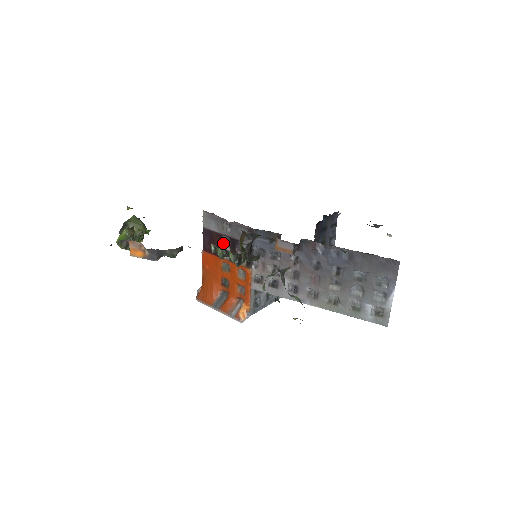
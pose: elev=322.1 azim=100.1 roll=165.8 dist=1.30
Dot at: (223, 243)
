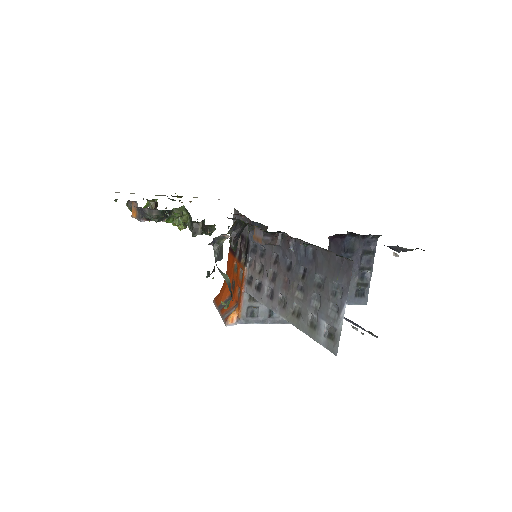
Dot at: (238, 241)
